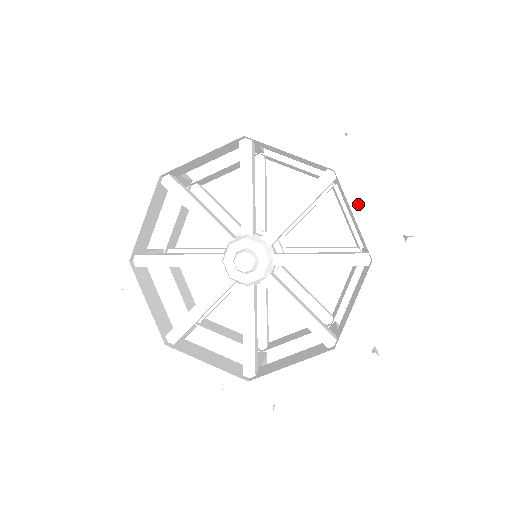
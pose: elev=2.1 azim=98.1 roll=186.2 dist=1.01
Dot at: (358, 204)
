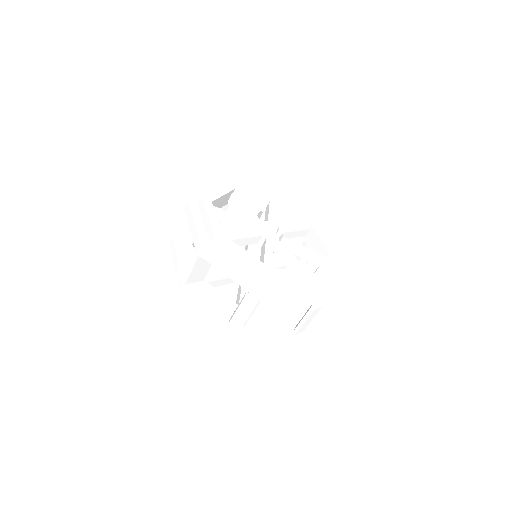
Dot at: occluded
